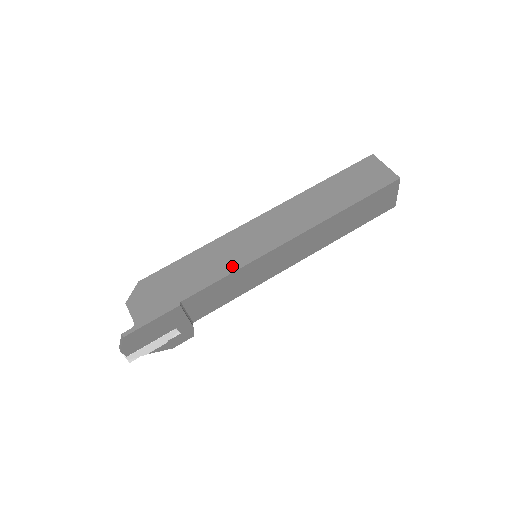
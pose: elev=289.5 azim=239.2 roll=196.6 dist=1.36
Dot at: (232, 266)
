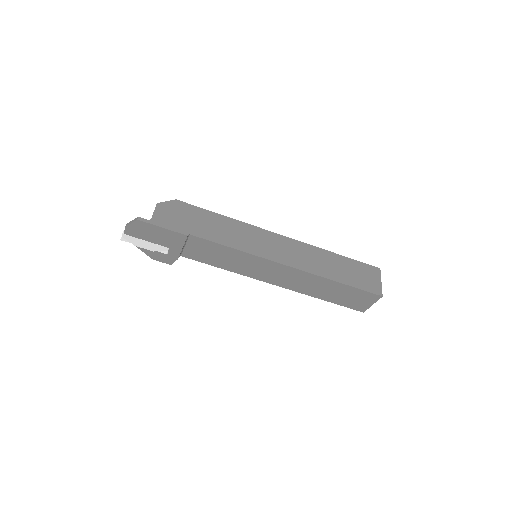
Dot at: (239, 245)
